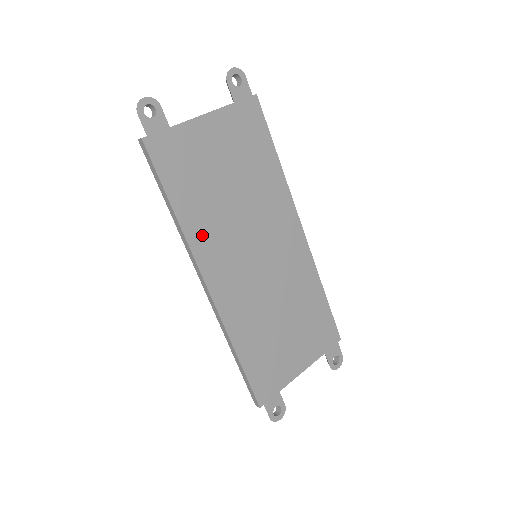
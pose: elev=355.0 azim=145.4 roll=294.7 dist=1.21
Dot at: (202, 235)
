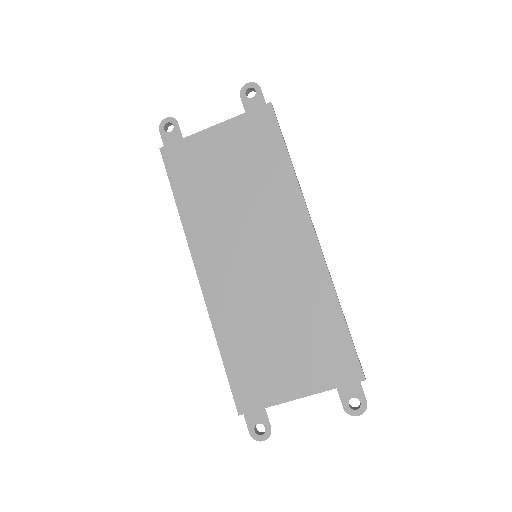
Dot at: (199, 228)
